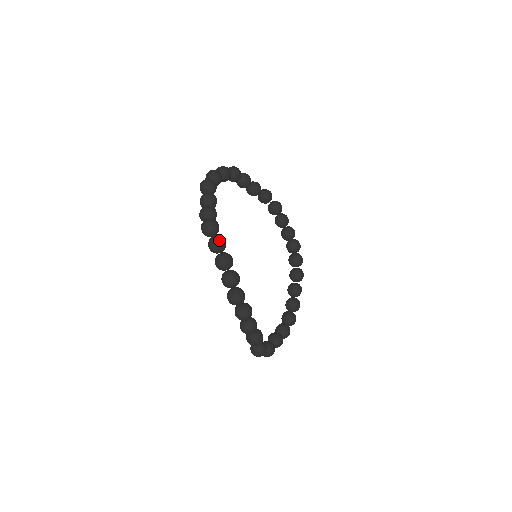
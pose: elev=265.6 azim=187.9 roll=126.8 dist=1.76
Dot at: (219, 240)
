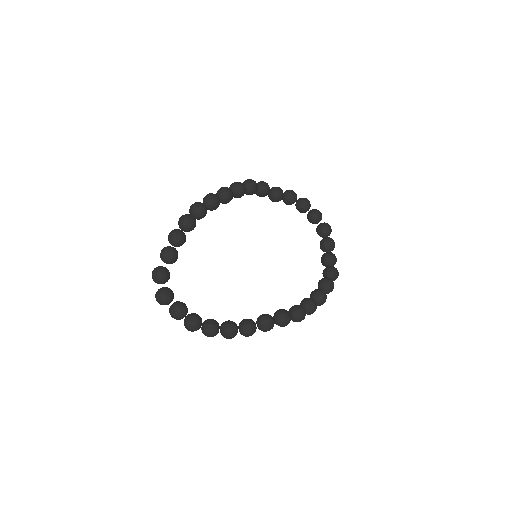
Dot at: (239, 182)
